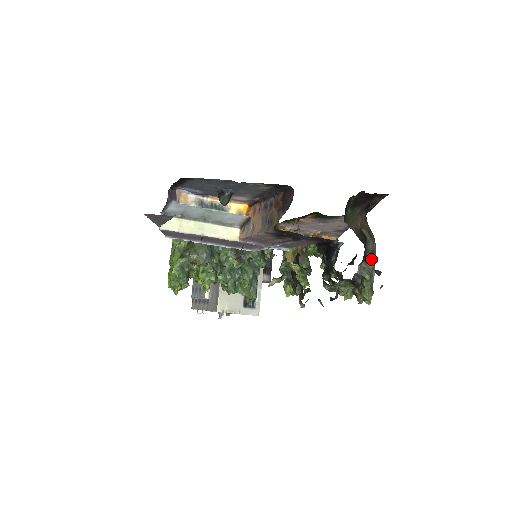
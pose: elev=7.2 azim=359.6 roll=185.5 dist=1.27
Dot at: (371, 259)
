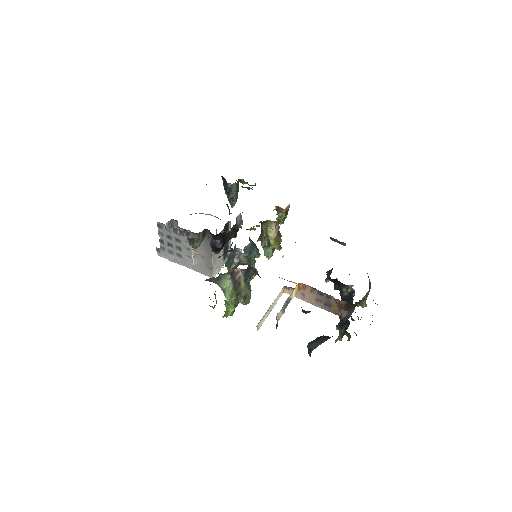
Dot at: occluded
